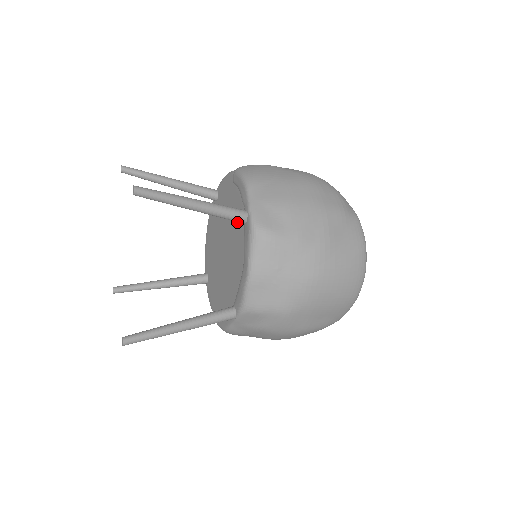
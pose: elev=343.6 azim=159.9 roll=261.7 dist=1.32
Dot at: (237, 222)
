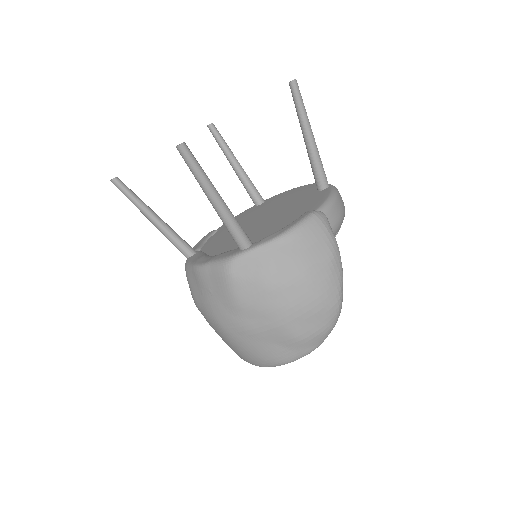
Dot at: (263, 232)
